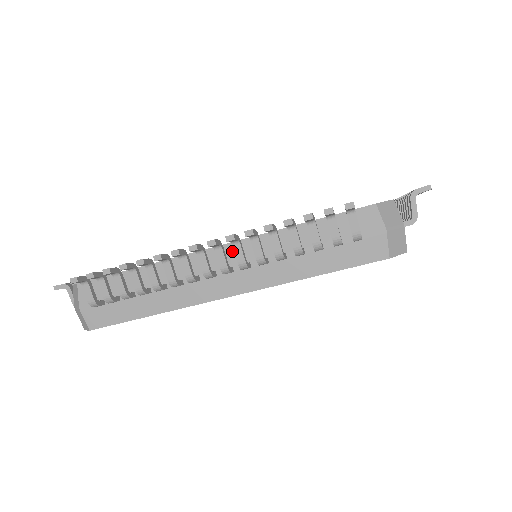
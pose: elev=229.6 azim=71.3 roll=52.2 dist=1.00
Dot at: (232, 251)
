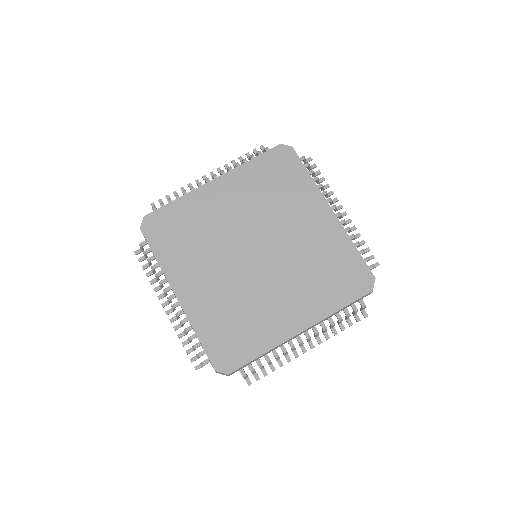
Dot at: occluded
